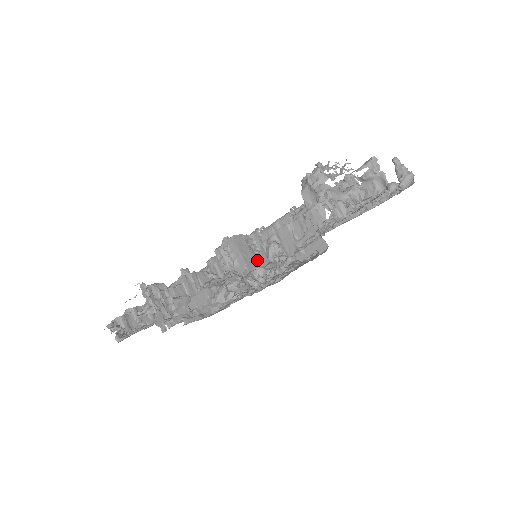
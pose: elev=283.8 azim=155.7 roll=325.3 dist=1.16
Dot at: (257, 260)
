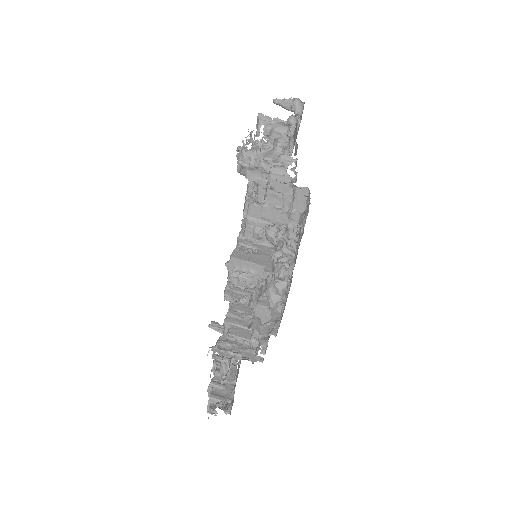
Dot at: (263, 255)
